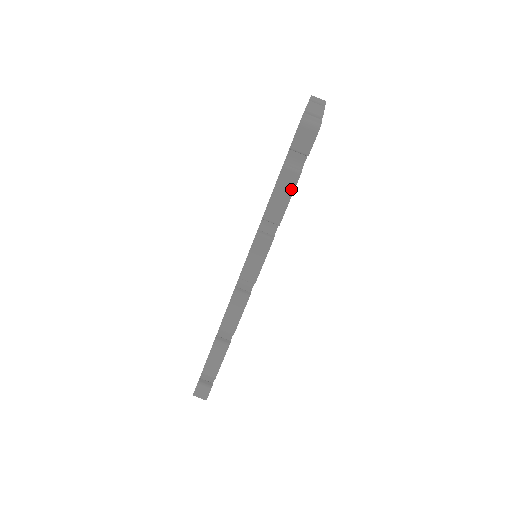
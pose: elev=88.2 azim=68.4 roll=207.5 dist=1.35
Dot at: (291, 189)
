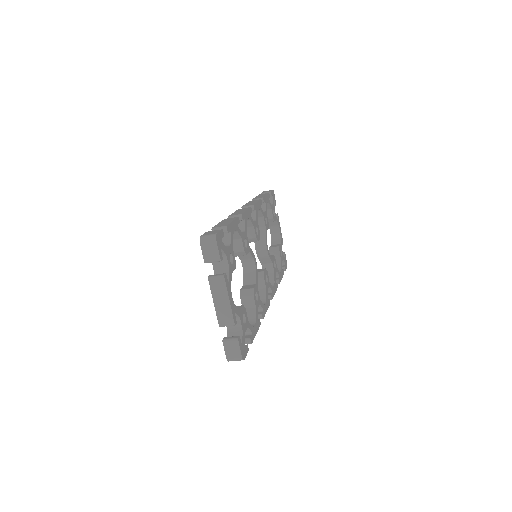
Dot at: occluded
